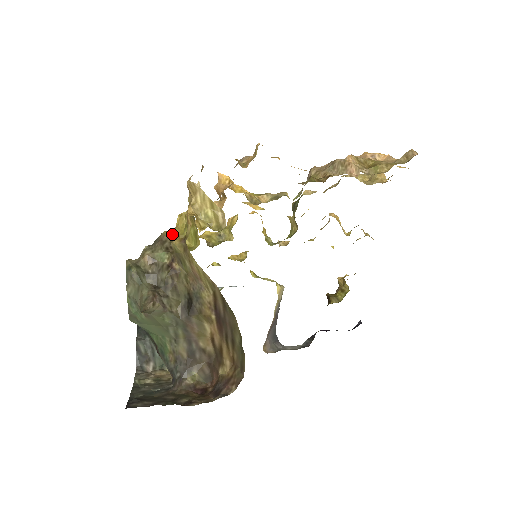
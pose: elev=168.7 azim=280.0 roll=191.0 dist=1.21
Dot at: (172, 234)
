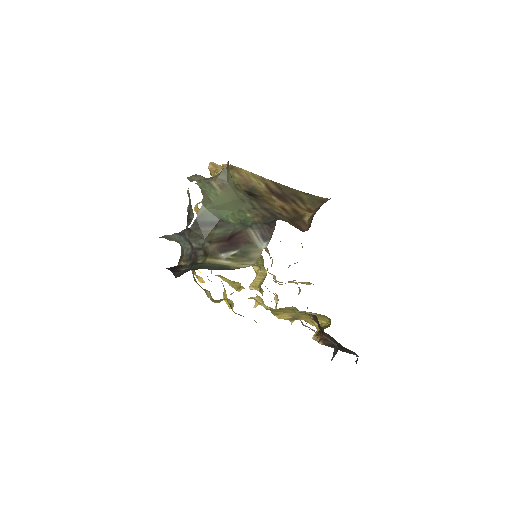
Dot at: occluded
